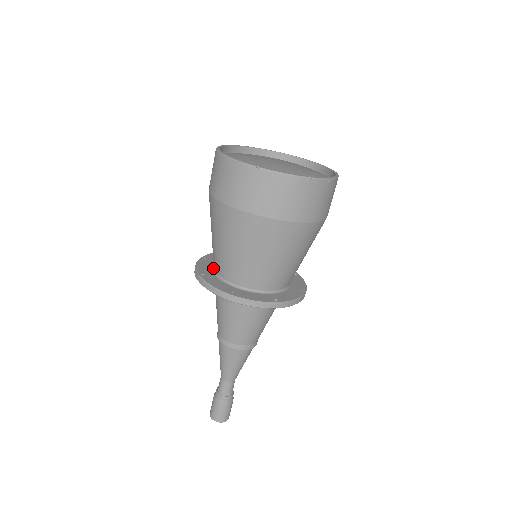
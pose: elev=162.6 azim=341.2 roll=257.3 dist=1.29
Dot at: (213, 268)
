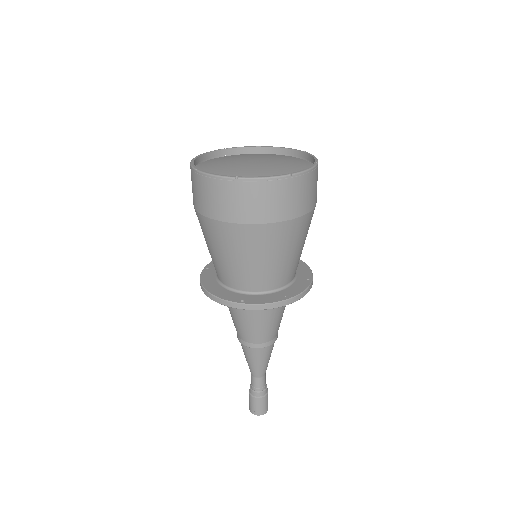
Dot at: occluded
